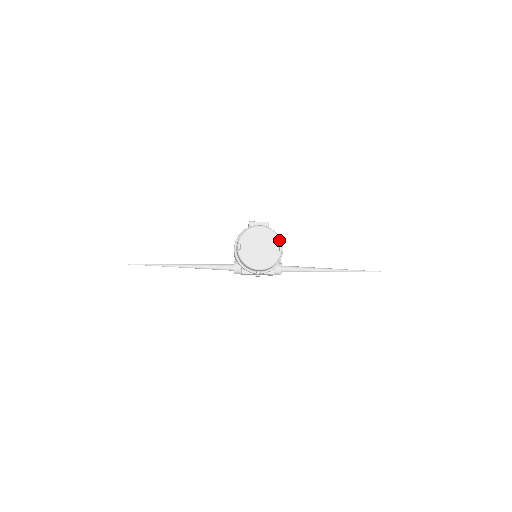
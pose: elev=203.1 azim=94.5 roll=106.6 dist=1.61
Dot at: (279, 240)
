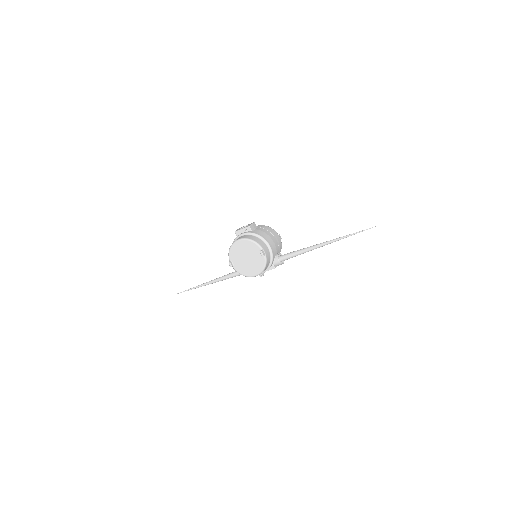
Dot at: (258, 246)
